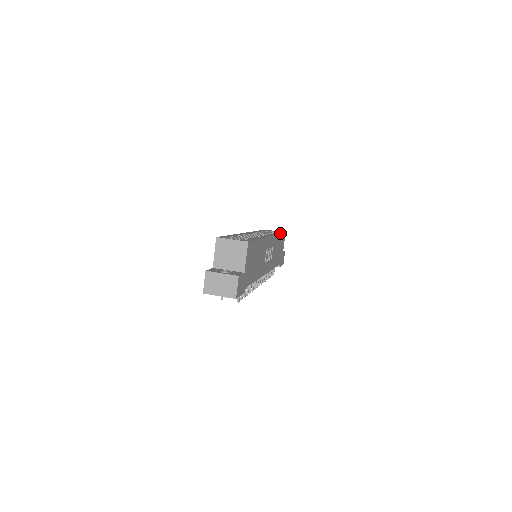
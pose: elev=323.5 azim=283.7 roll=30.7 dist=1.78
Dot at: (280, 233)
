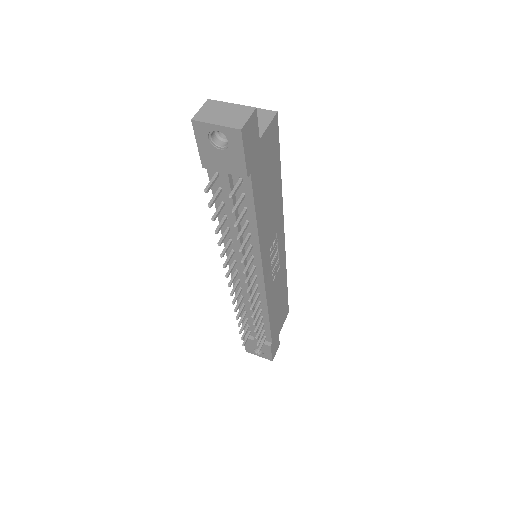
Dot at: occluded
